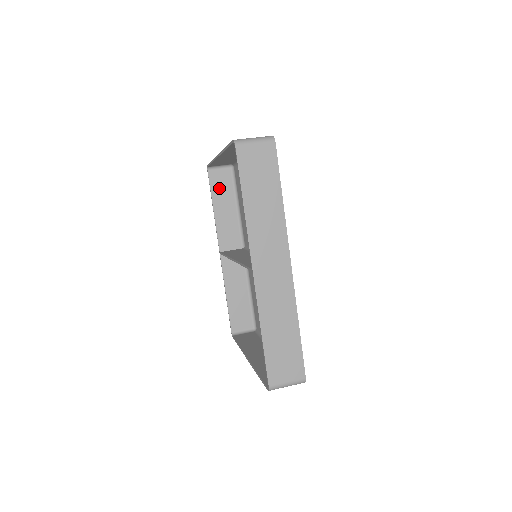
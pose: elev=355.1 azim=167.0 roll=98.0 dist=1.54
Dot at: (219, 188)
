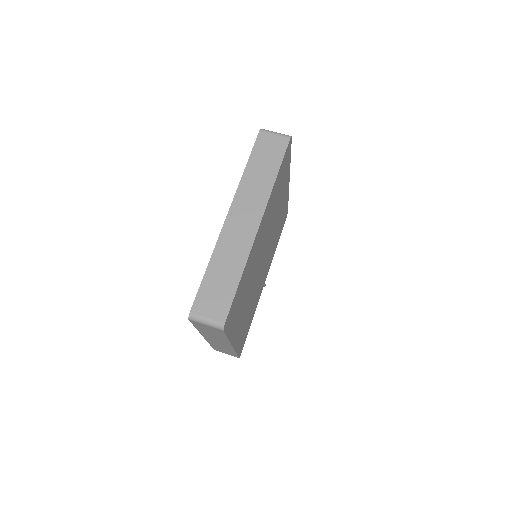
Dot at: occluded
